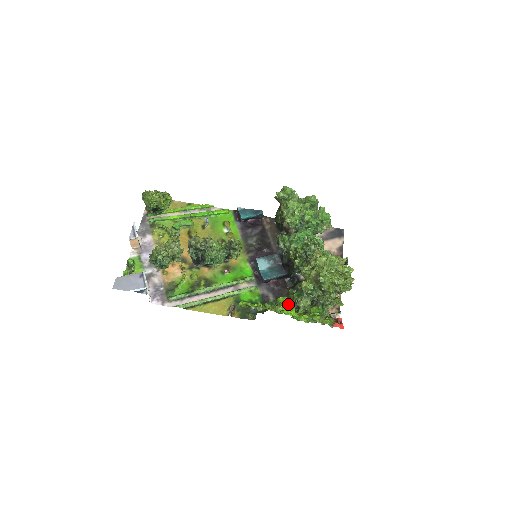
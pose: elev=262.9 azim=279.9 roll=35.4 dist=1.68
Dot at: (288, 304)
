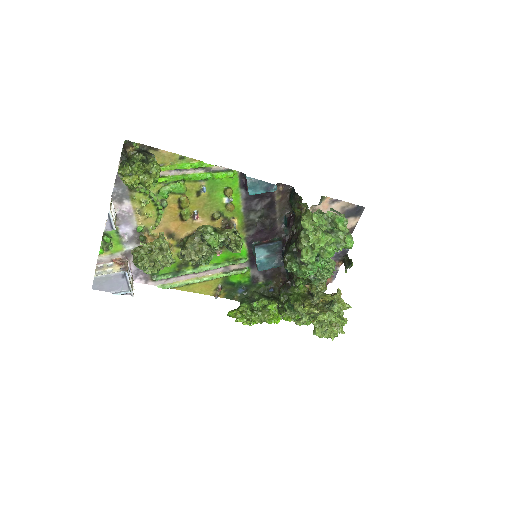
Dot at: (276, 316)
